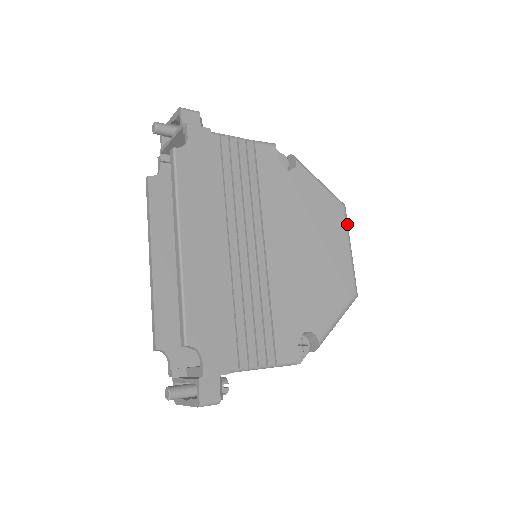
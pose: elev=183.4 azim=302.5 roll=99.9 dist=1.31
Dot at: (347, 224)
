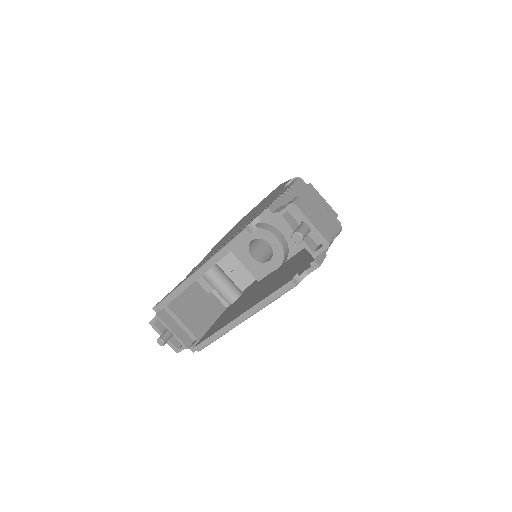
Dot at: occluded
